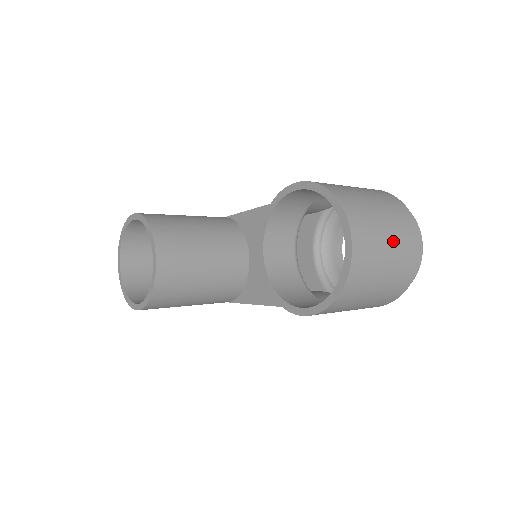
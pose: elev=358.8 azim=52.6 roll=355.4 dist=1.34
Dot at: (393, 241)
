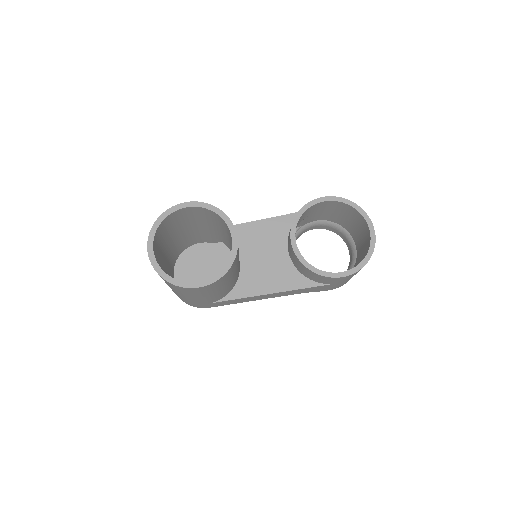
Dot at: occluded
